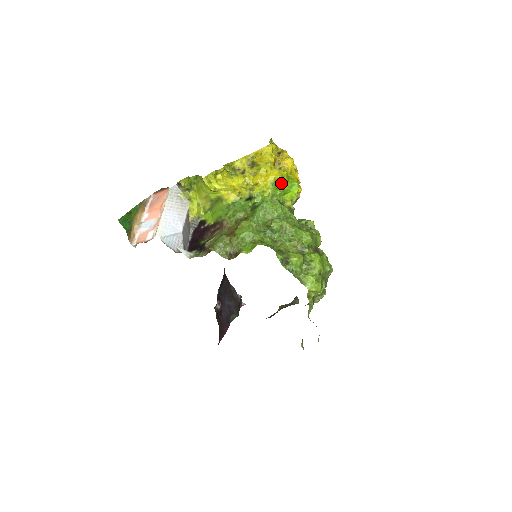
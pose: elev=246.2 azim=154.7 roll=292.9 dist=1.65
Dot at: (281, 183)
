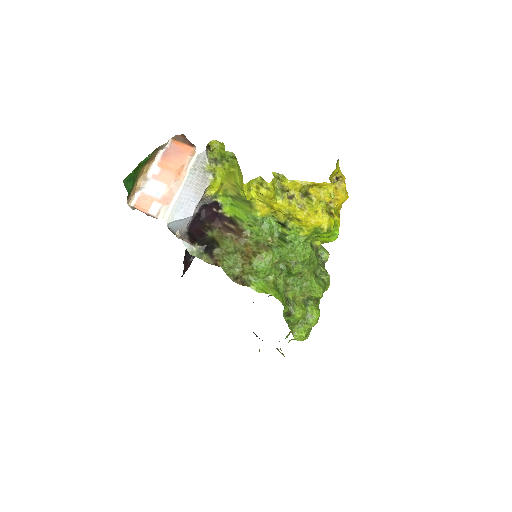
Dot at: (324, 233)
